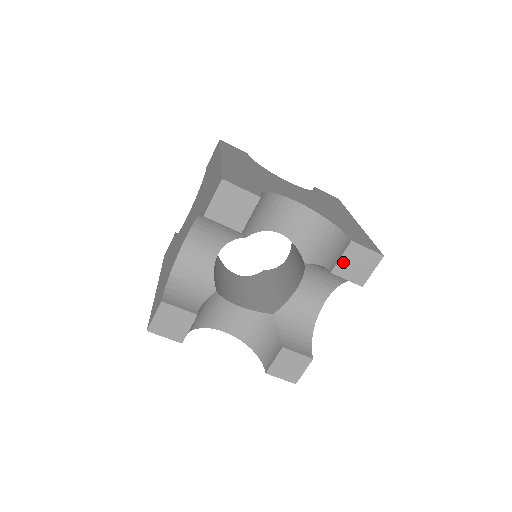
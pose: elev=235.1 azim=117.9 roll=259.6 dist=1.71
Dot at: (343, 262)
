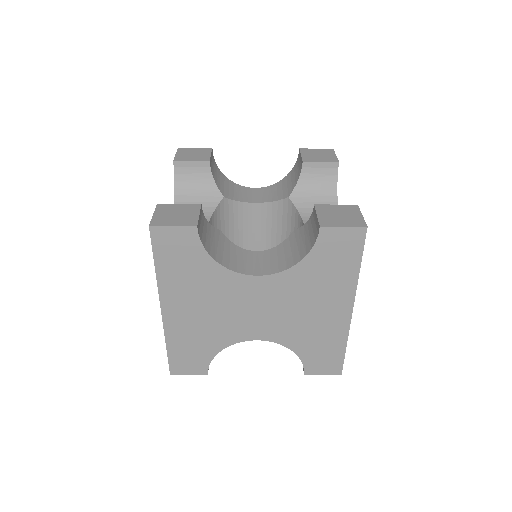
Dot at: occluded
